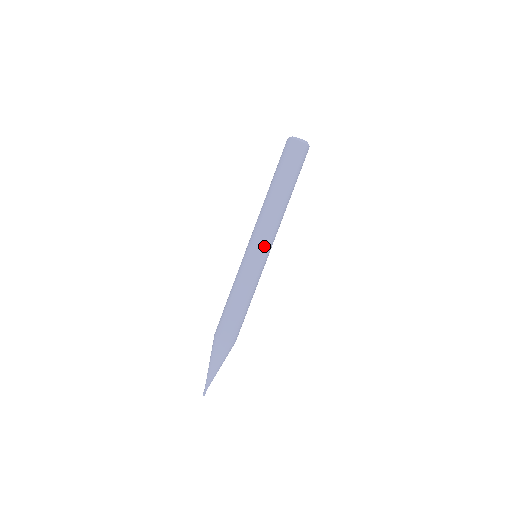
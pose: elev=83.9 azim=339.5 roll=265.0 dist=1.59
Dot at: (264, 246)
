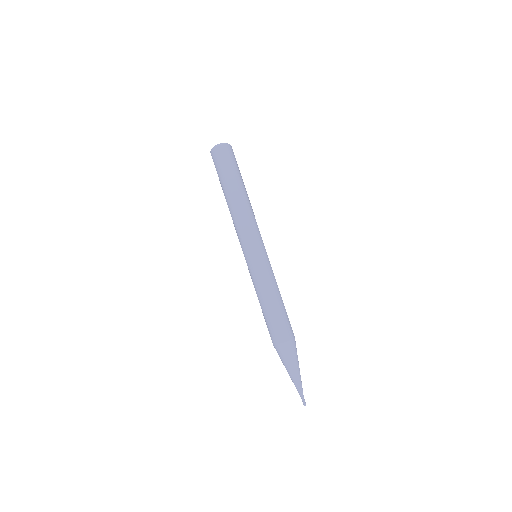
Dot at: (259, 241)
